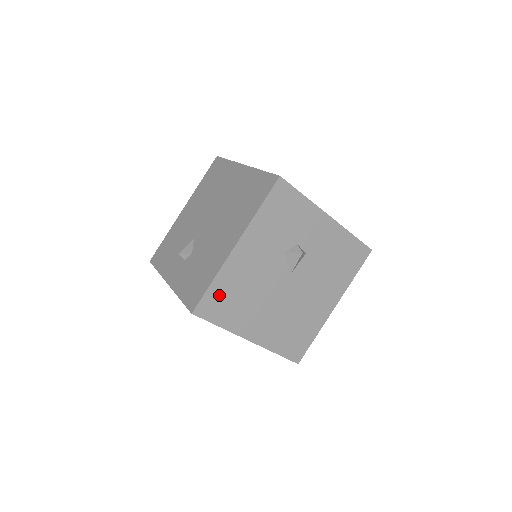
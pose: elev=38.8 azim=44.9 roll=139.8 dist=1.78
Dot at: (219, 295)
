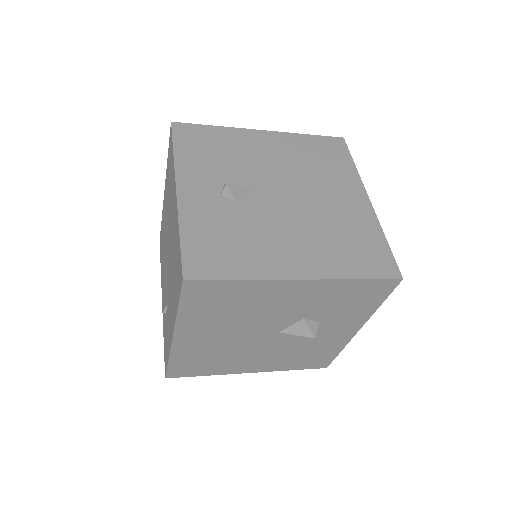
Dot at: (224, 292)
